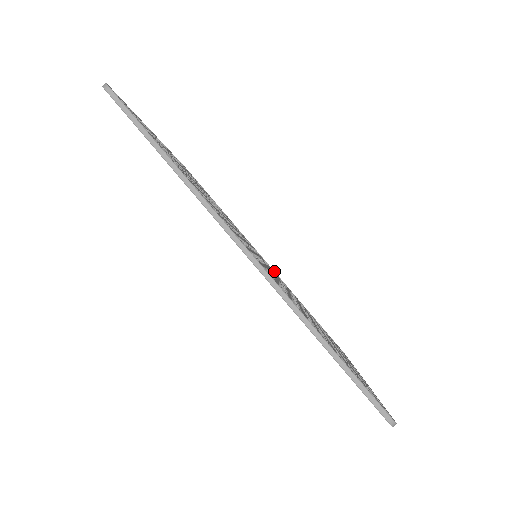
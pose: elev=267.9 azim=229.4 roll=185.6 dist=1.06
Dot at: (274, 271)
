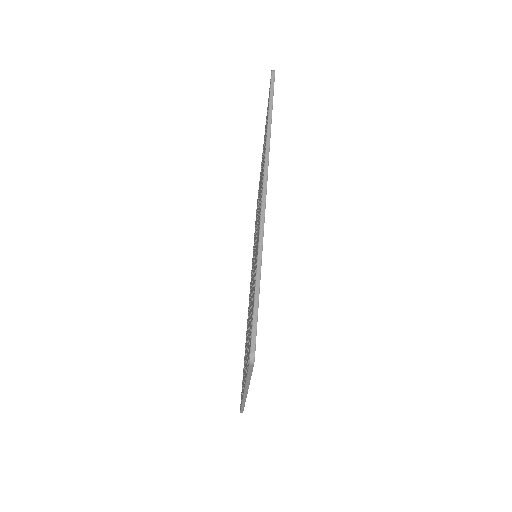
Dot at: occluded
